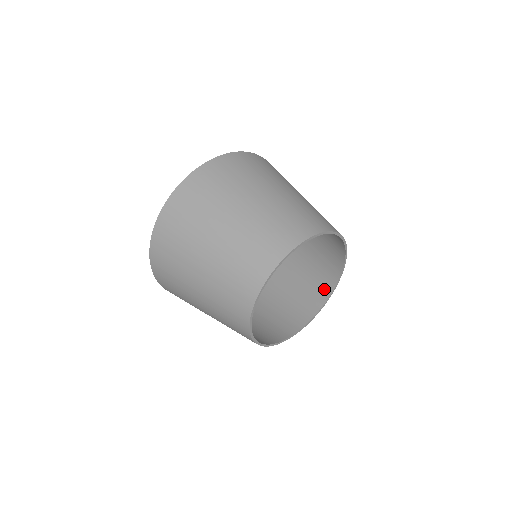
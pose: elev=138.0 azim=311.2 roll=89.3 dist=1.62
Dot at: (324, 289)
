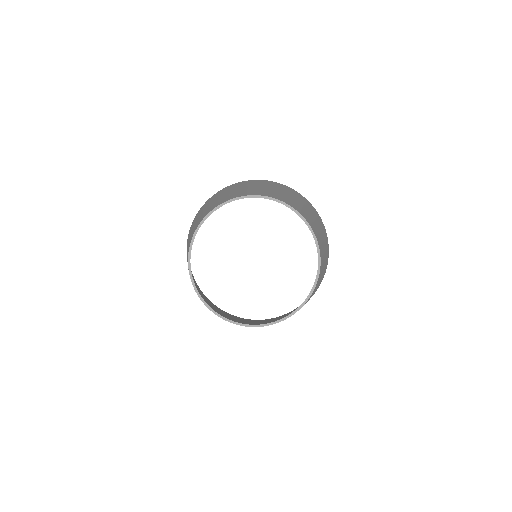
Dot at: occluded
